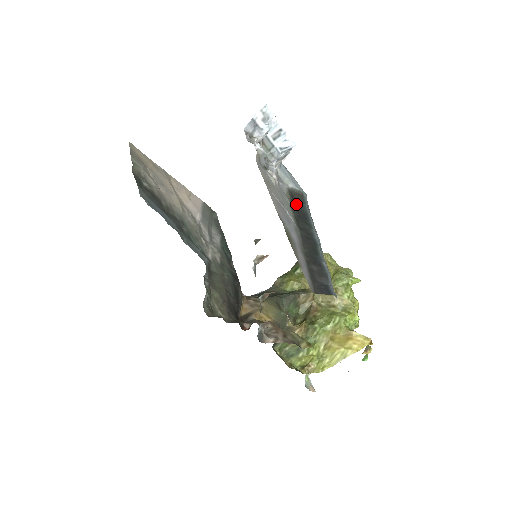
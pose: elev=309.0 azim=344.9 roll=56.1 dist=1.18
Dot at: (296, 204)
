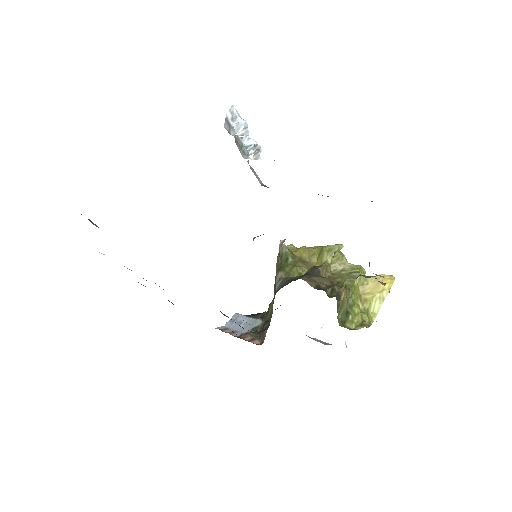
Dot at: occluded
